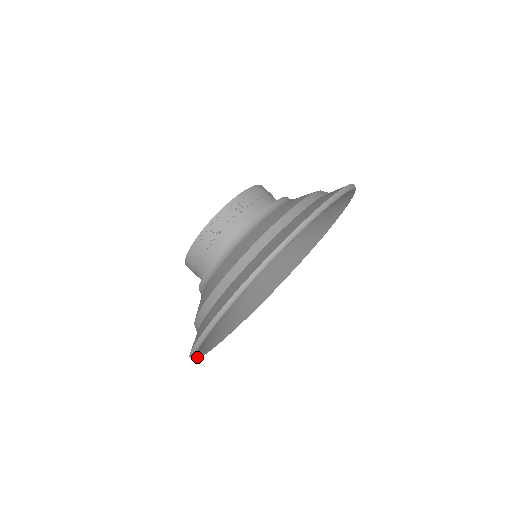
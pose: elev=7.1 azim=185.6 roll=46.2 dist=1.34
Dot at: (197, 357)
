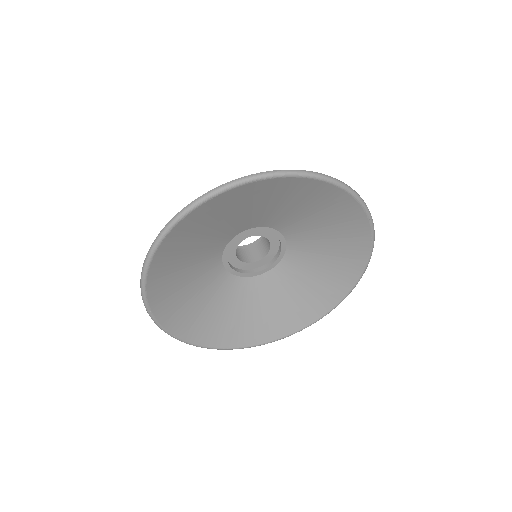
Dot at: (154, 316)
